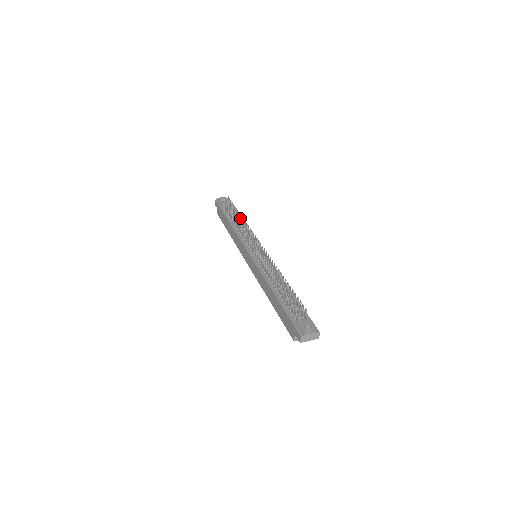
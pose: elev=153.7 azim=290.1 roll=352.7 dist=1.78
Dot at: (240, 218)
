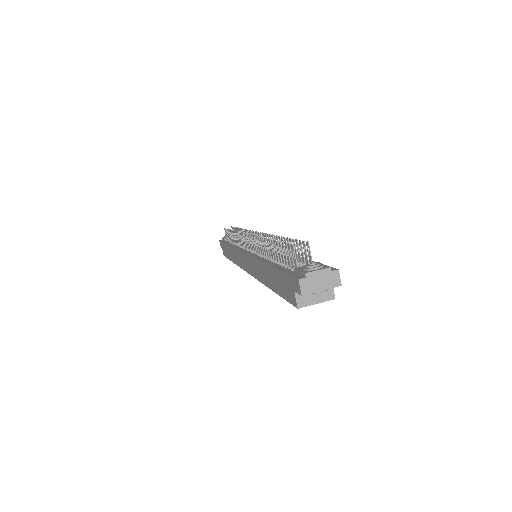
Dot at: occluded
